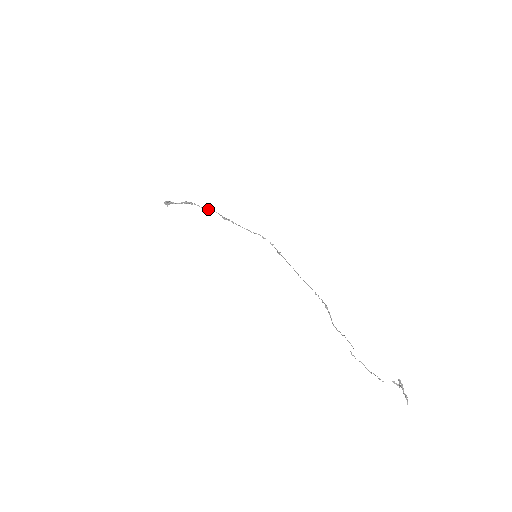
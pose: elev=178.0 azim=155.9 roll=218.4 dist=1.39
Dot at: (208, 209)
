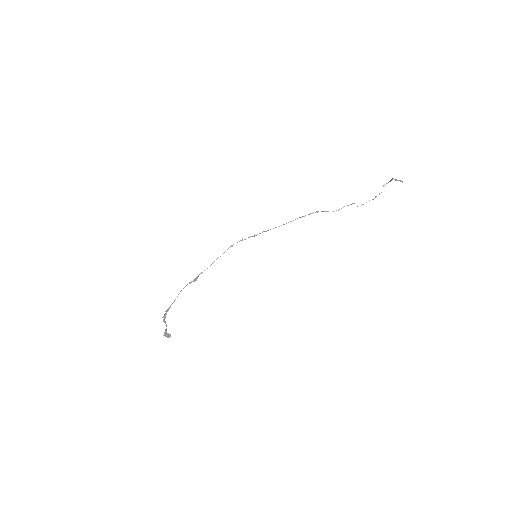
Dot at: occluded
